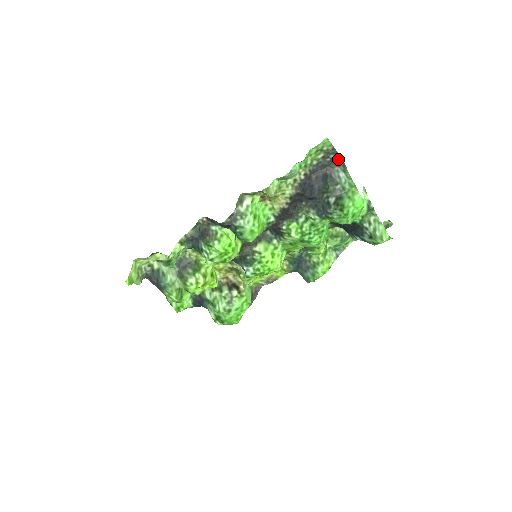
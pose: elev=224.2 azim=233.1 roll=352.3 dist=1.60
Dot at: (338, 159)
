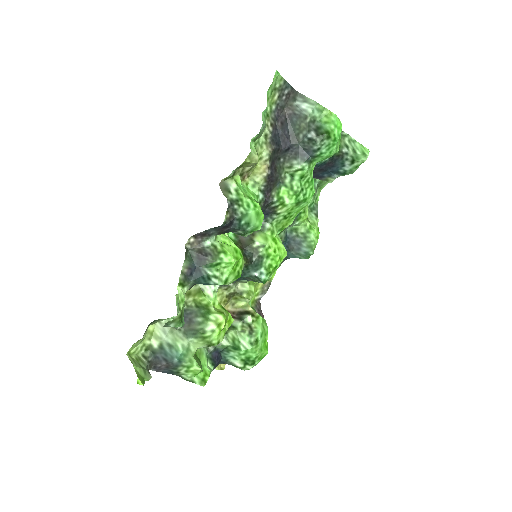
Dot at: (292, 93)
